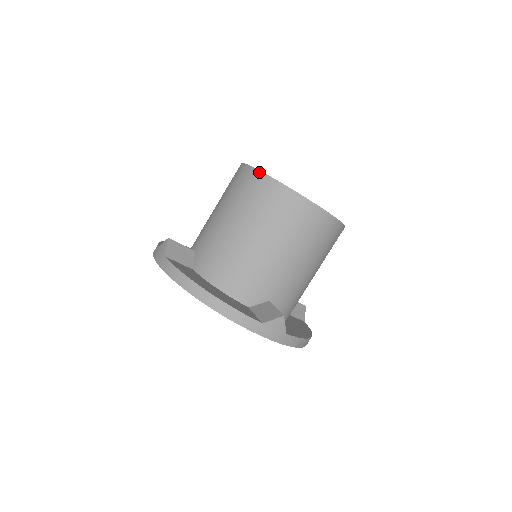
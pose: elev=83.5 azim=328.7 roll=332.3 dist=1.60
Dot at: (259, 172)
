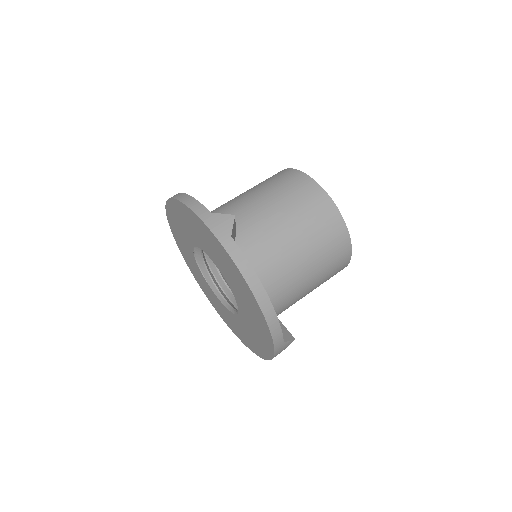
Dot at: occluded
